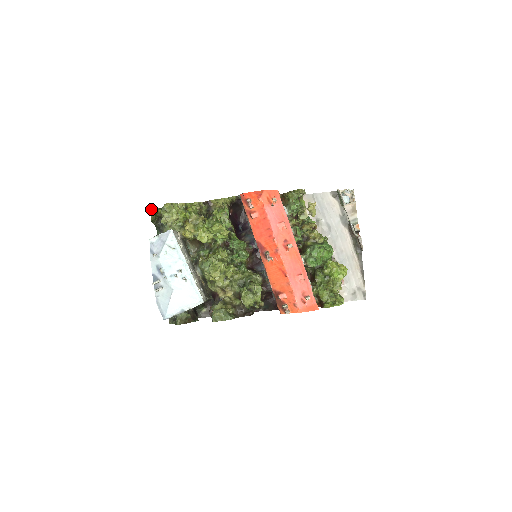
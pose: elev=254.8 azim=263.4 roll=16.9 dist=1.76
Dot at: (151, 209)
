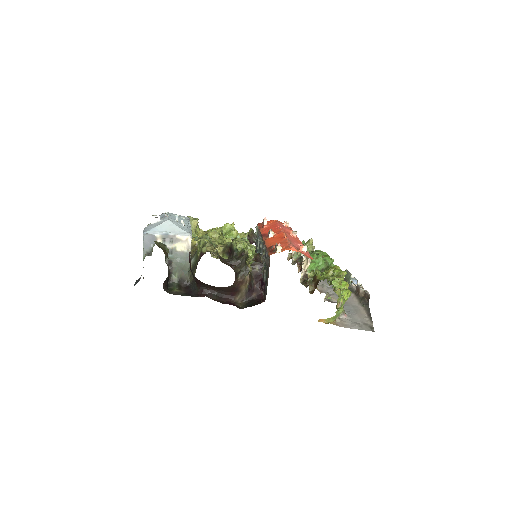
Dot at: occluded
